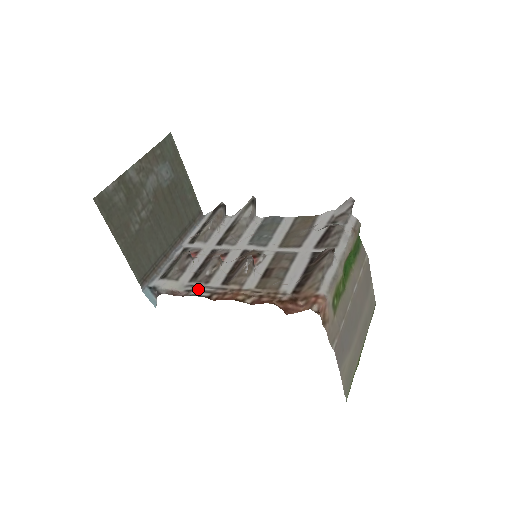
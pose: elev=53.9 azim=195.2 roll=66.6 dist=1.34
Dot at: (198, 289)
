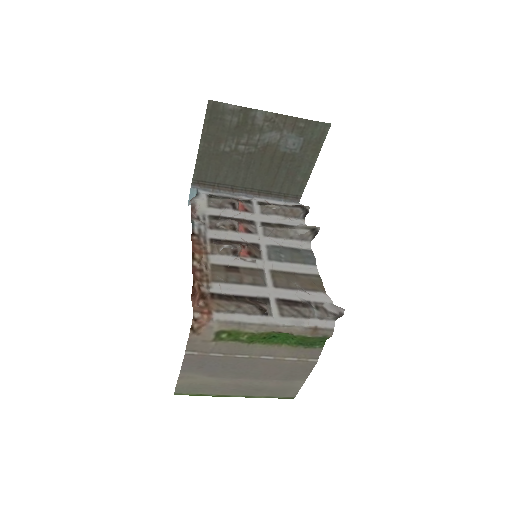
Dot at: (201, 224)
